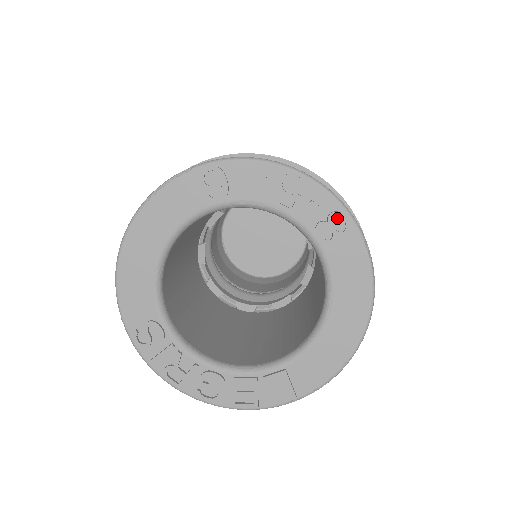
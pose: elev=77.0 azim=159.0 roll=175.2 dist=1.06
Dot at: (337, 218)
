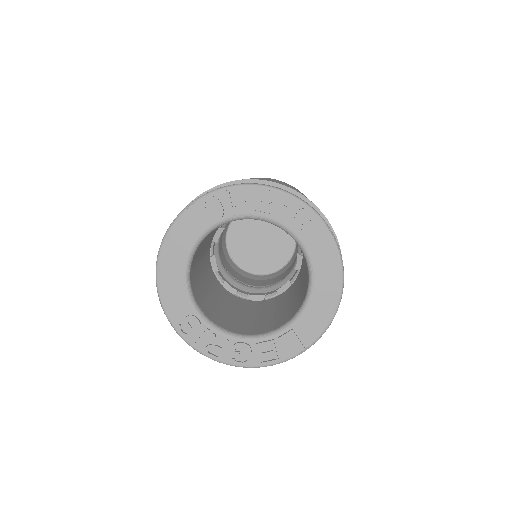
Dot at: (303, 213)
